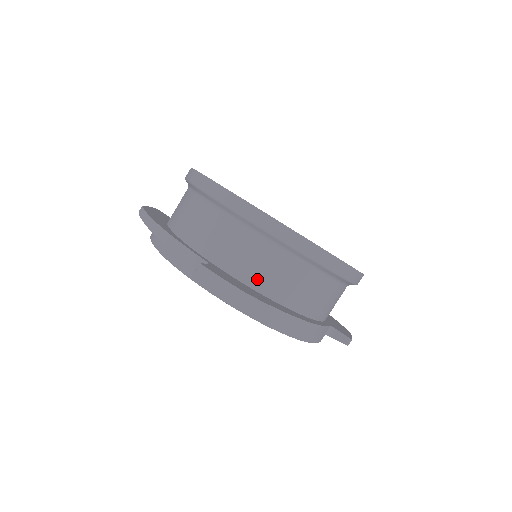
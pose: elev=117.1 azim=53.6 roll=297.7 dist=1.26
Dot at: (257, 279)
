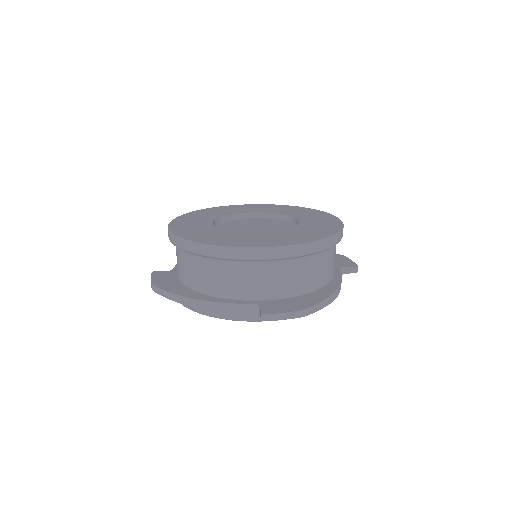
Dot at: (294, 289)
